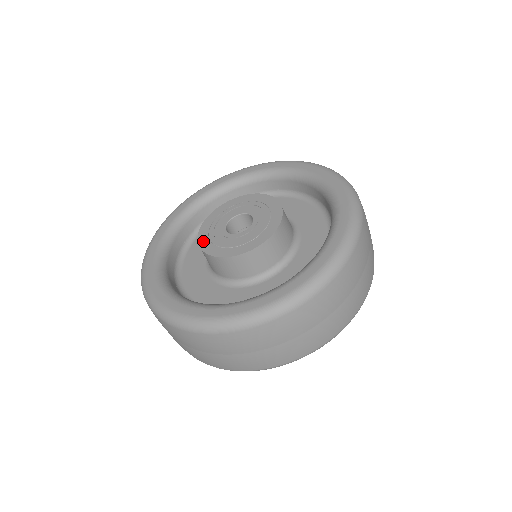
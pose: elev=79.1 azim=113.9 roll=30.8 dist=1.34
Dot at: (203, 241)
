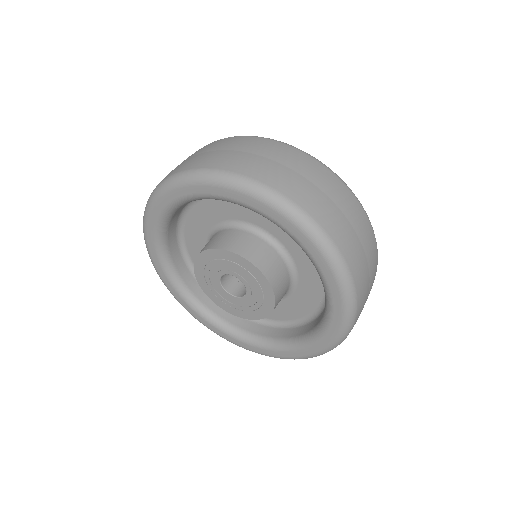
Dot at: (211, 296)
